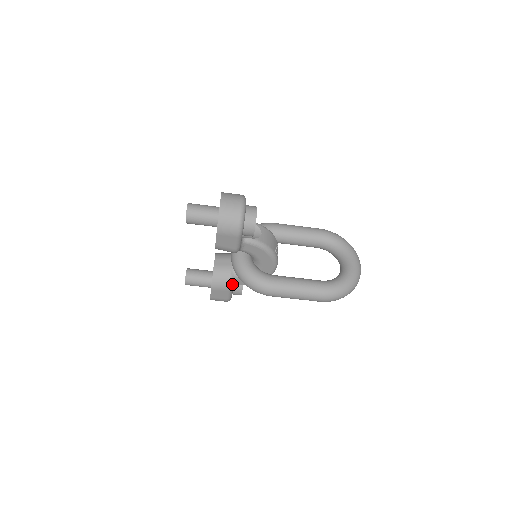
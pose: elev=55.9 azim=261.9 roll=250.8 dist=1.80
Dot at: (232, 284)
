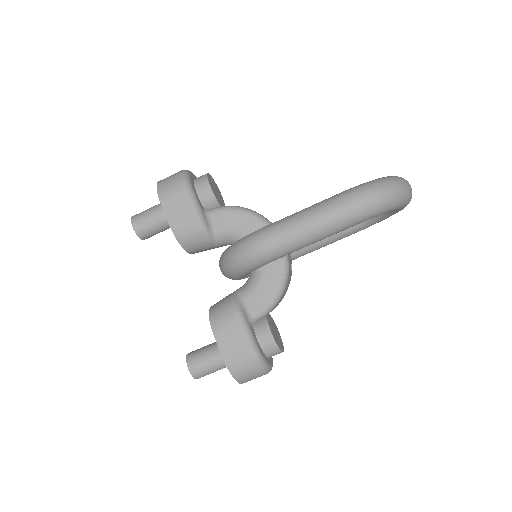
Dot at: (239, 309)
